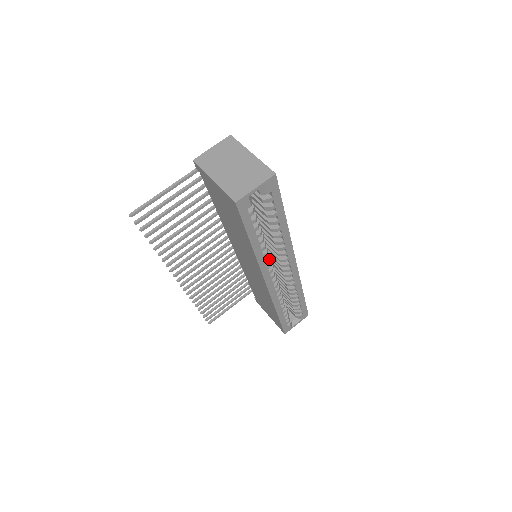
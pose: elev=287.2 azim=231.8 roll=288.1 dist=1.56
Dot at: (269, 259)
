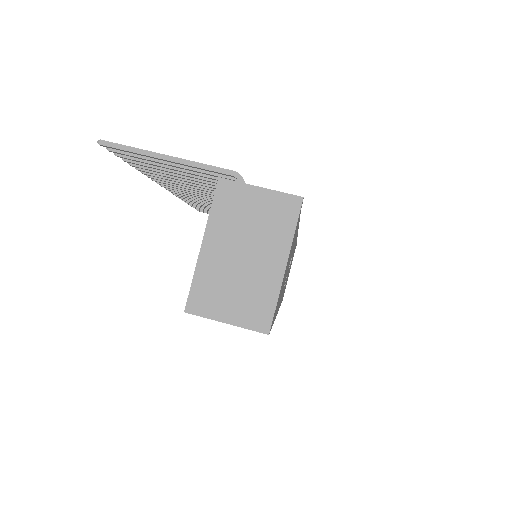
Dot at: occluded
